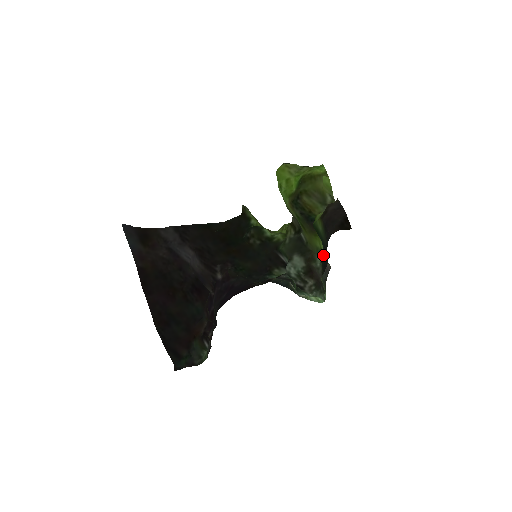
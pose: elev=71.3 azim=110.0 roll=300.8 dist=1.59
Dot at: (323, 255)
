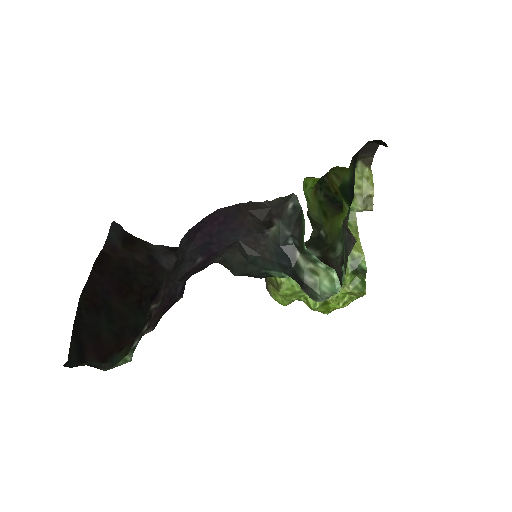
Dot at: (347, 224)
